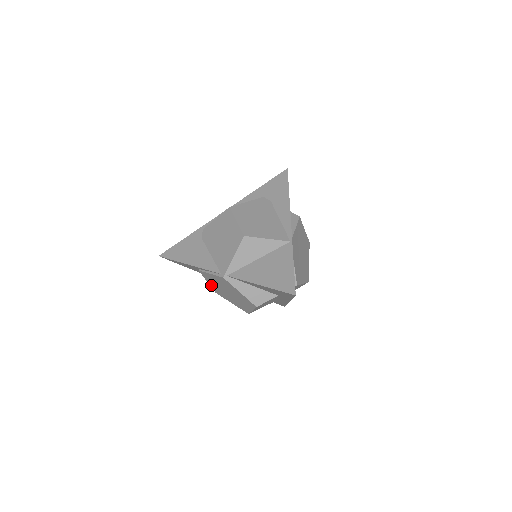
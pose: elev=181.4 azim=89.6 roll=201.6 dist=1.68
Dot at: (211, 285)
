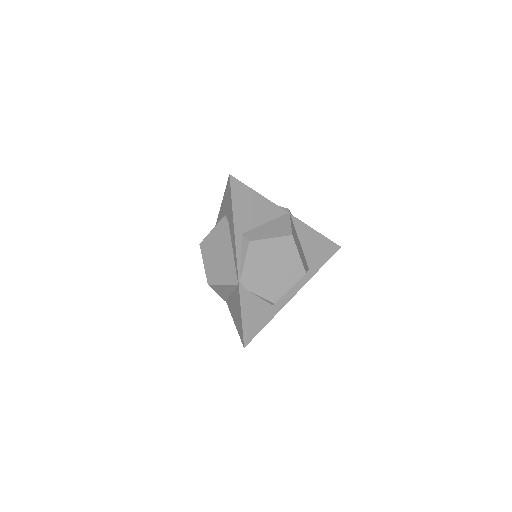
Dot at: occluded
